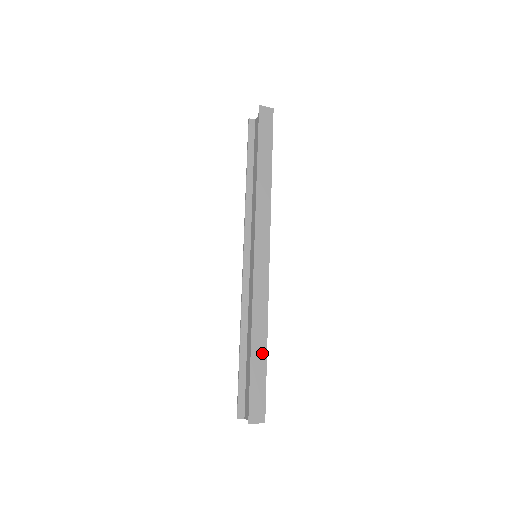
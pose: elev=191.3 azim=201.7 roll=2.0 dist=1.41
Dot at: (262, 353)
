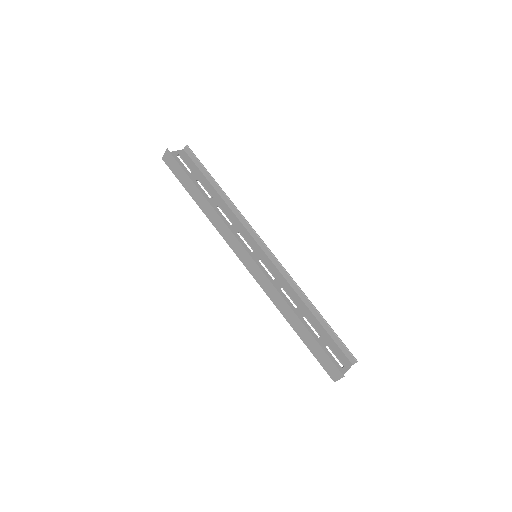
Dot at: (303, 330)
